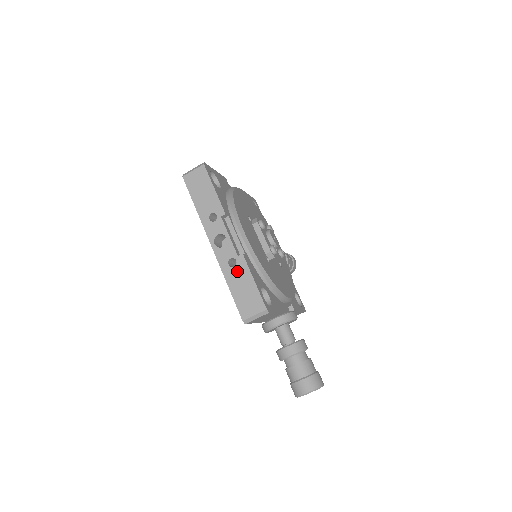
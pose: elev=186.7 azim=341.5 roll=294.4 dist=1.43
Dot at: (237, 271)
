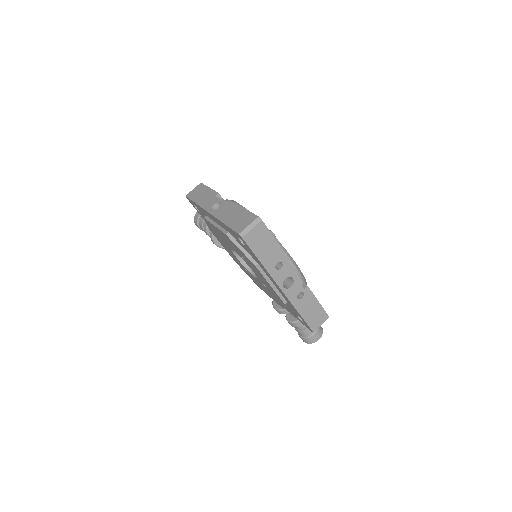
Dot at: (305, 300)
